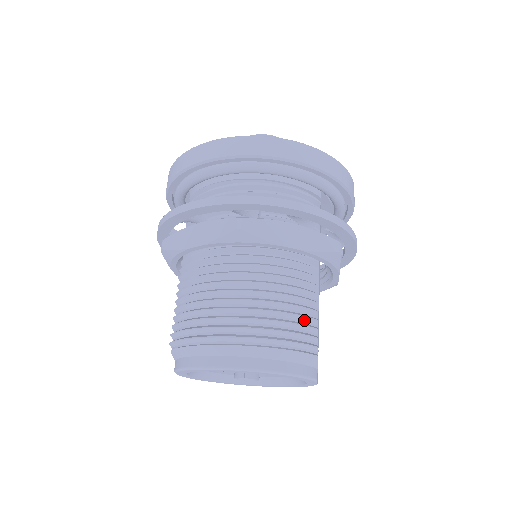
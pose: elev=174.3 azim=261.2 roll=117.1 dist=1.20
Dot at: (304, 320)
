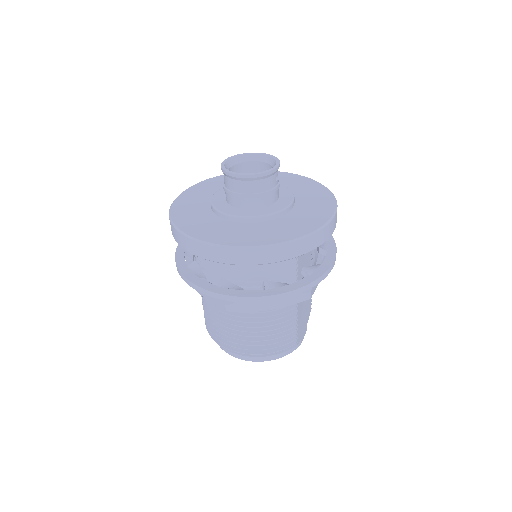
Dot at: (285, 335)
